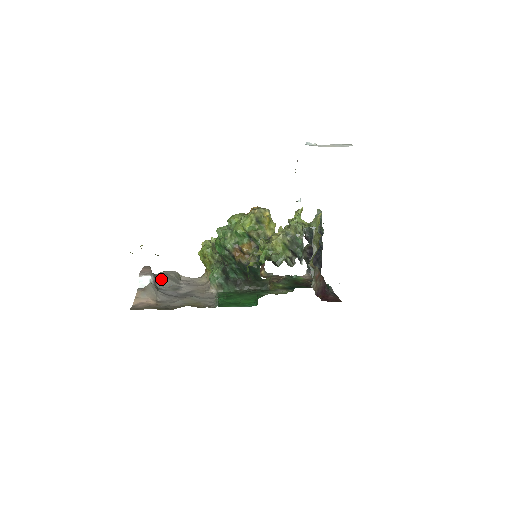
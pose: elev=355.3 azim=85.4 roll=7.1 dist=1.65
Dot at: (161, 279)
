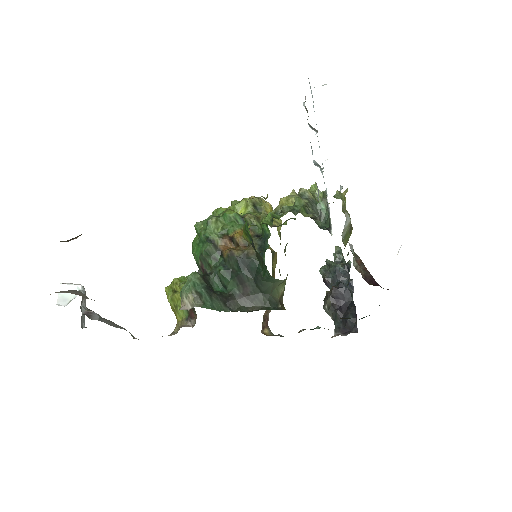
Dot at: (99, 316)
